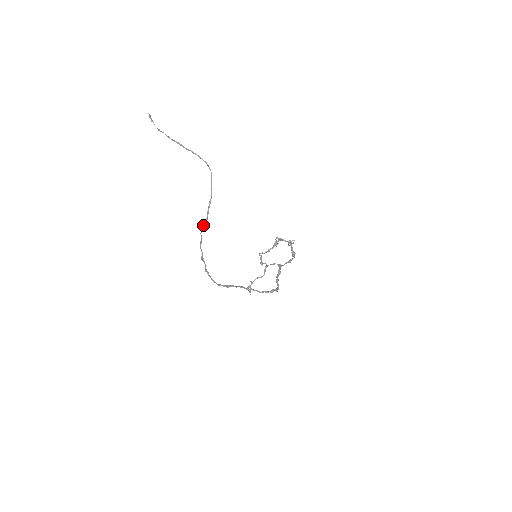
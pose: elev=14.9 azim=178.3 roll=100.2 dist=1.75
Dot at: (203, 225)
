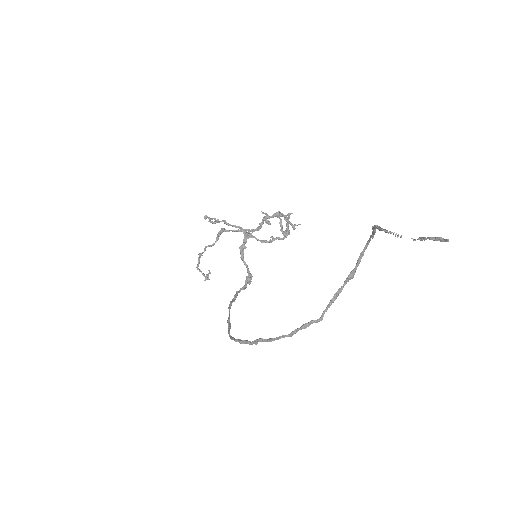
Dot at: (308, 324)
